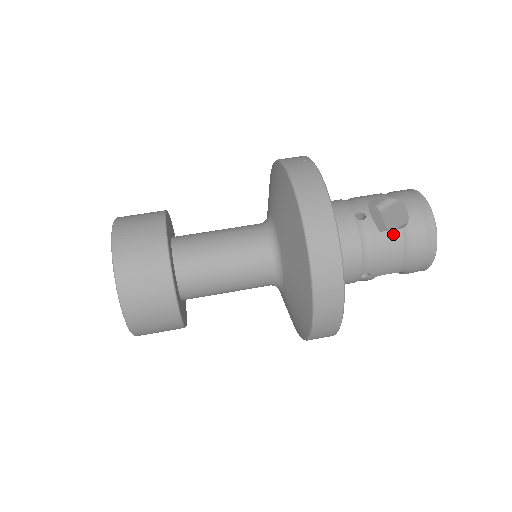
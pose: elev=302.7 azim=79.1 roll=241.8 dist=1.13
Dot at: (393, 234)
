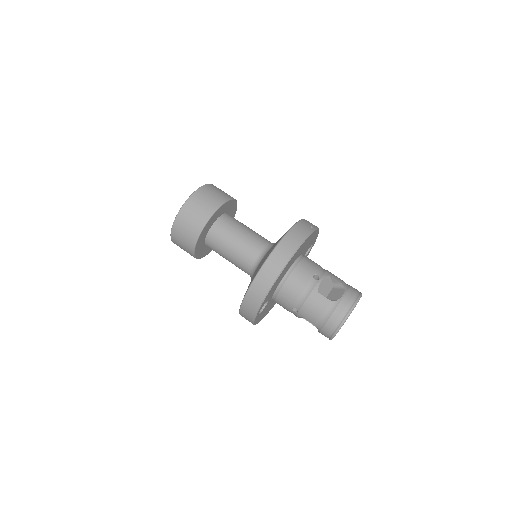
Dot at: (323, 299)
